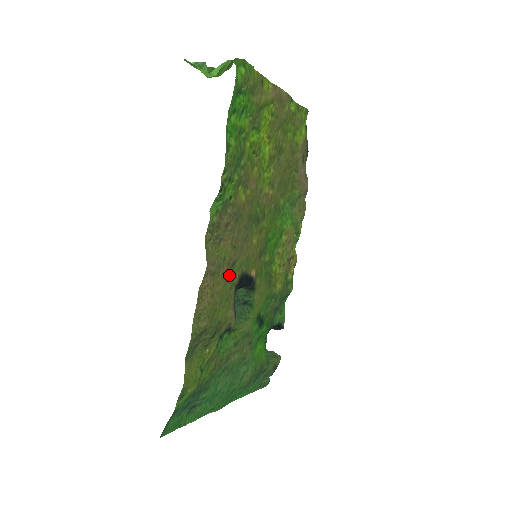
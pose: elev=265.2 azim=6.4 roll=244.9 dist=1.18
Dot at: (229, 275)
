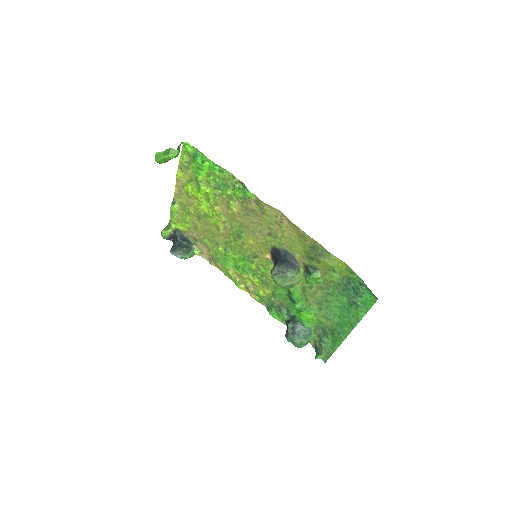
Dot at: (277, 237)
